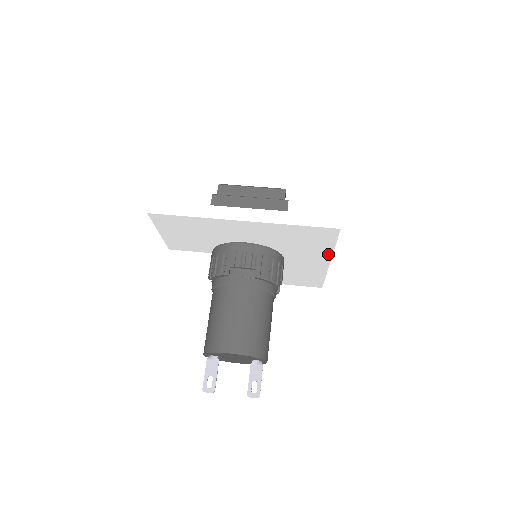
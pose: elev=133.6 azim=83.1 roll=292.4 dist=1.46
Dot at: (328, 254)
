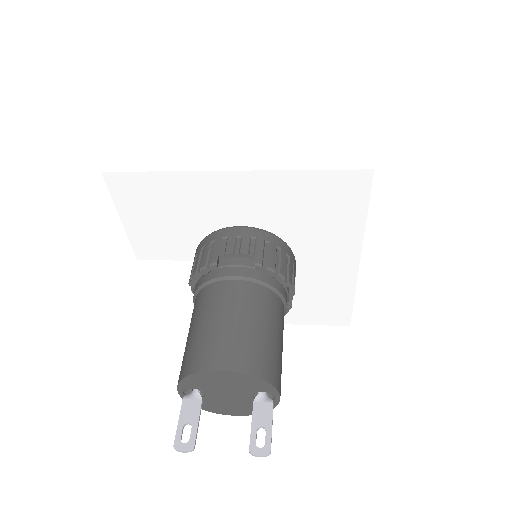
Dot at: (357, 239)
